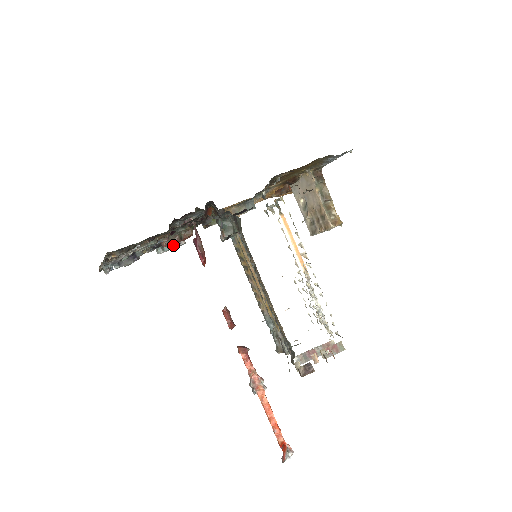
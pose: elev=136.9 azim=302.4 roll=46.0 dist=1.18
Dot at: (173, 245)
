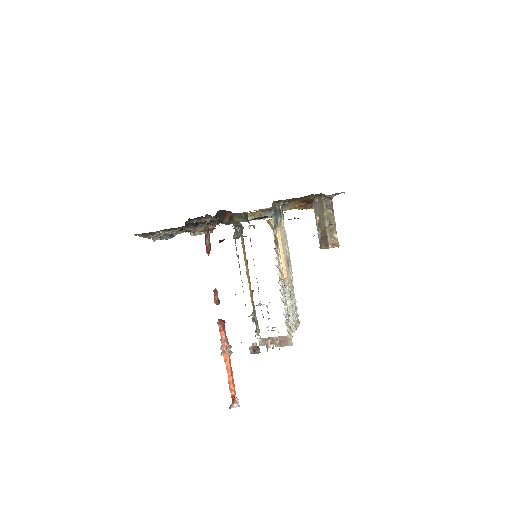
Dot at: (201, 232)
